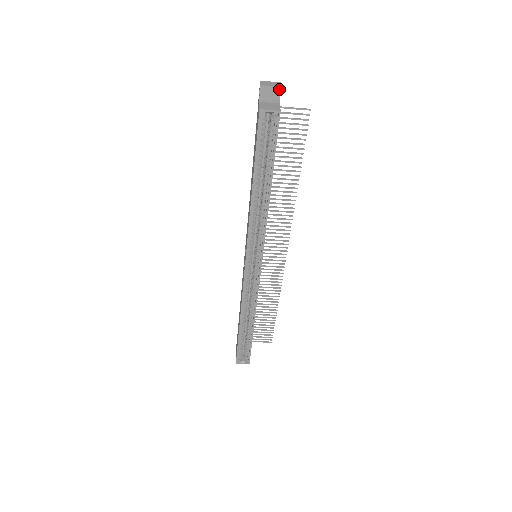
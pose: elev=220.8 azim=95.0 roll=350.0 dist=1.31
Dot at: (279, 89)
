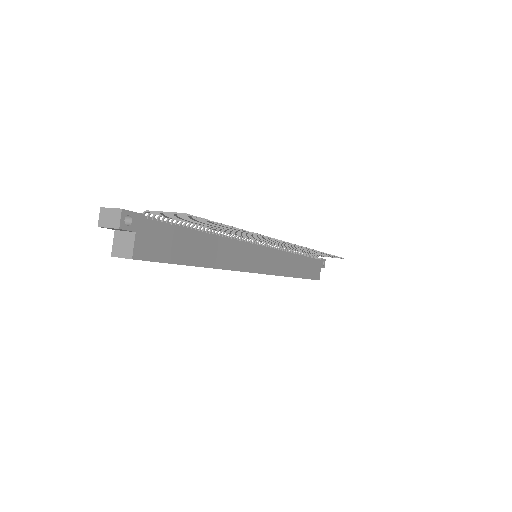
Dot at: (119, 229)
